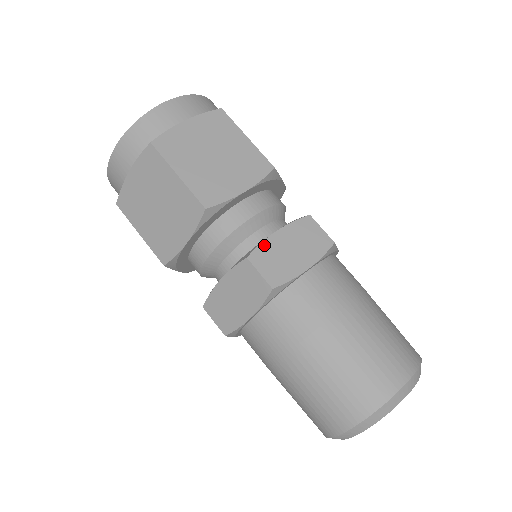
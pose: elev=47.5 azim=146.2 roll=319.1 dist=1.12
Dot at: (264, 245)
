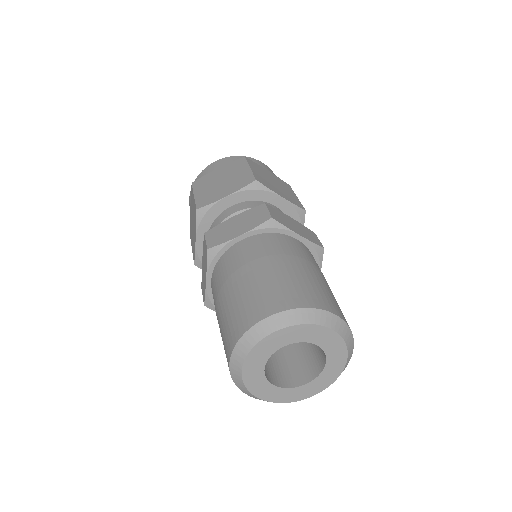
Dot at: (279, 211)
